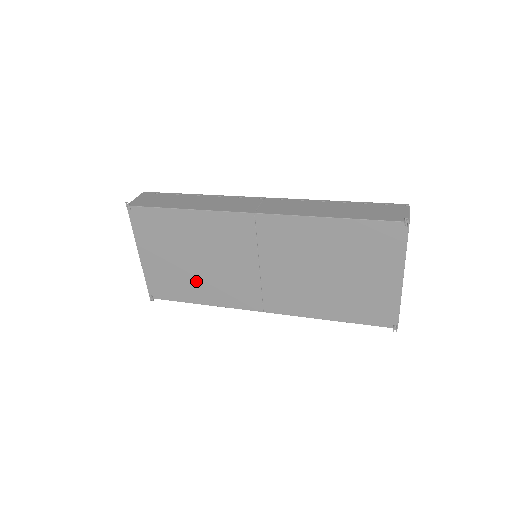
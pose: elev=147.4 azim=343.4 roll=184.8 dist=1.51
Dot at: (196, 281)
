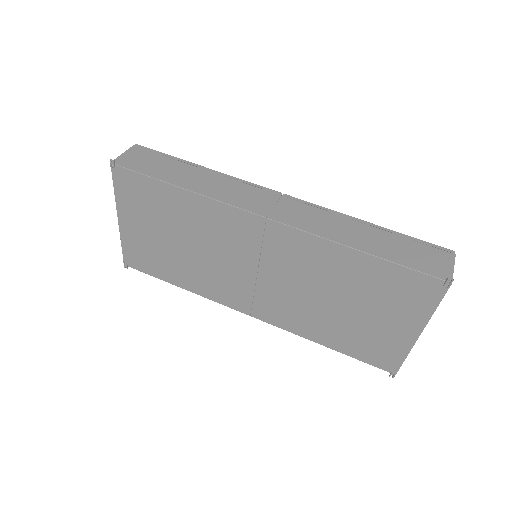
Dot at: (180, 265)
